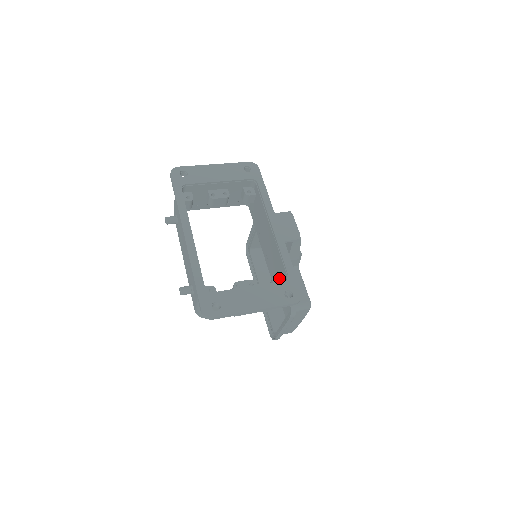
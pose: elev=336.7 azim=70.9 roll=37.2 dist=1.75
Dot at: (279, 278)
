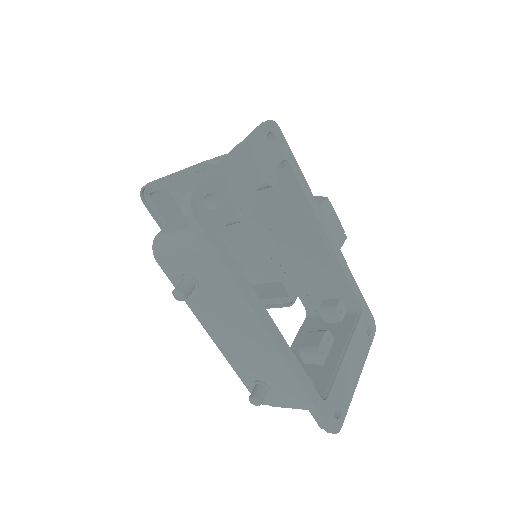
Dot at: (341, 306)
